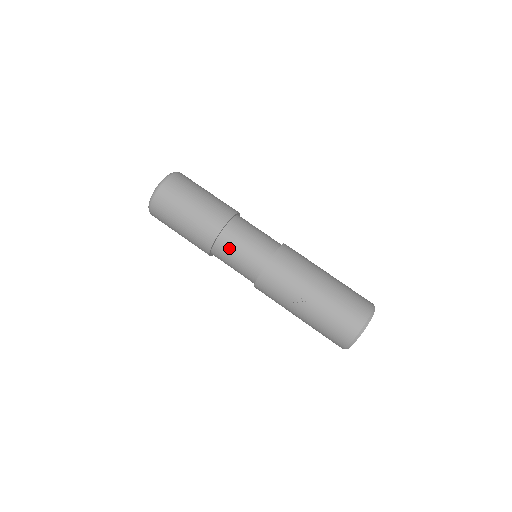
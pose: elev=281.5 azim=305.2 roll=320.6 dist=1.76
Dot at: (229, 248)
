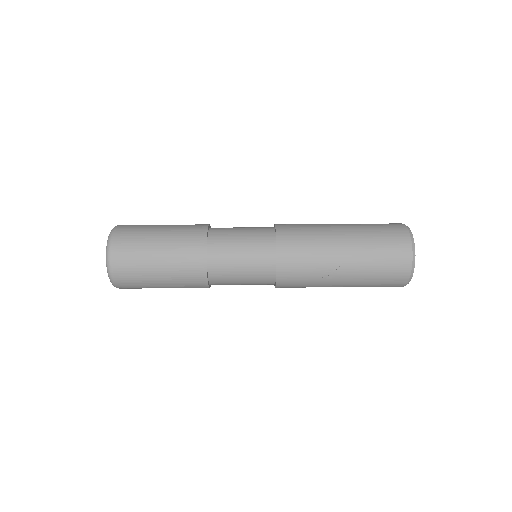
Dot at: (226, 267)
